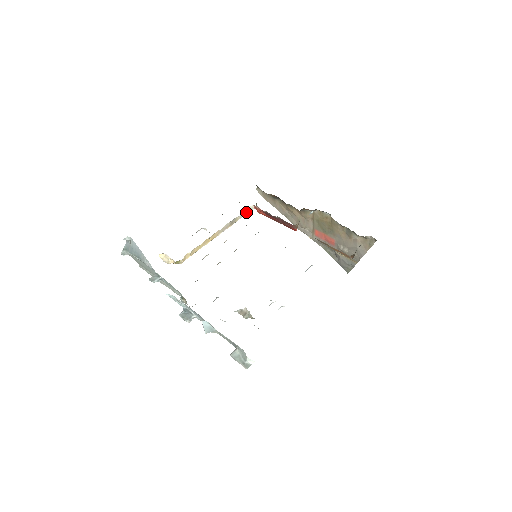
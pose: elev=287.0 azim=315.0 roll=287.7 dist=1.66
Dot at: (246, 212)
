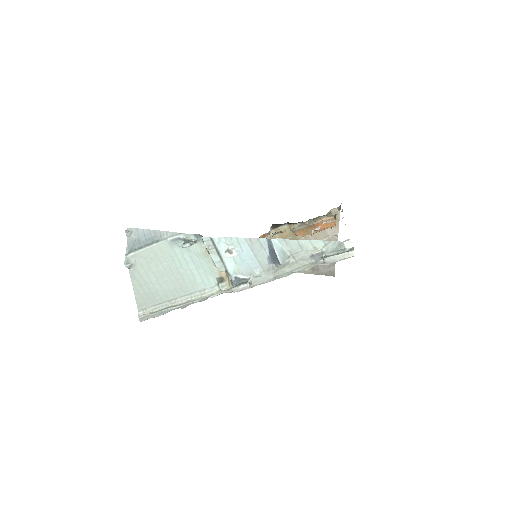
Dot at: occluded
